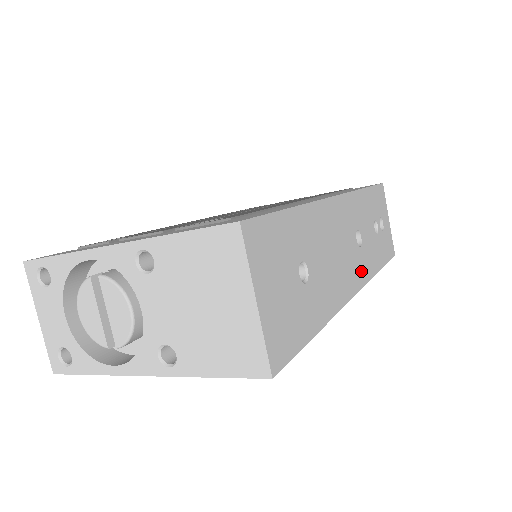
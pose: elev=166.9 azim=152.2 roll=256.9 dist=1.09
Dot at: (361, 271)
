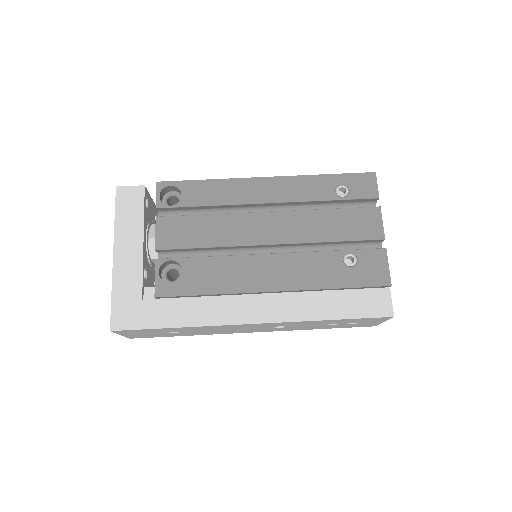
Dot at: (271, 330)
